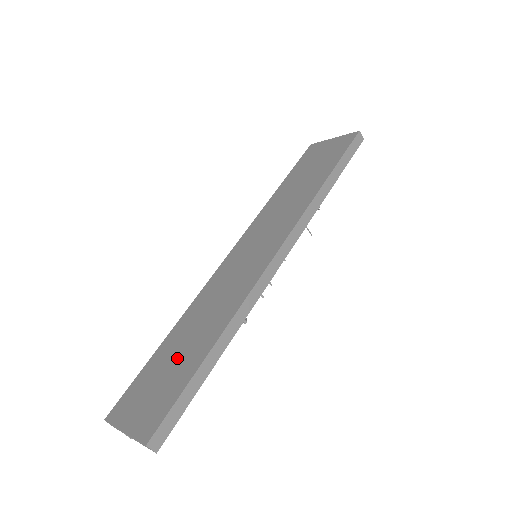
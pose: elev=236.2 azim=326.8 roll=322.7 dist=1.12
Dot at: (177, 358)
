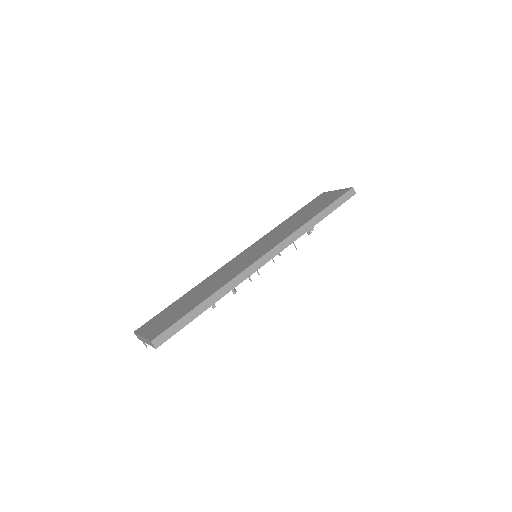
Dot at: (185, 304)
